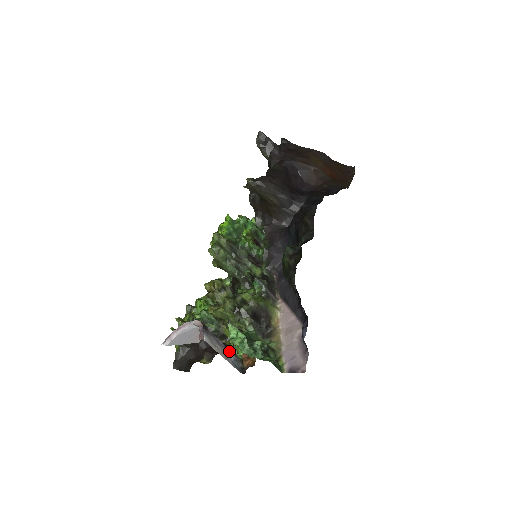
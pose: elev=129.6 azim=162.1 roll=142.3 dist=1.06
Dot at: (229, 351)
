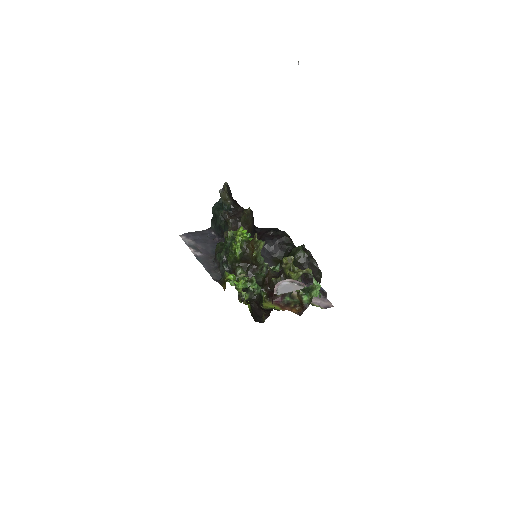
Dot at: occluded
